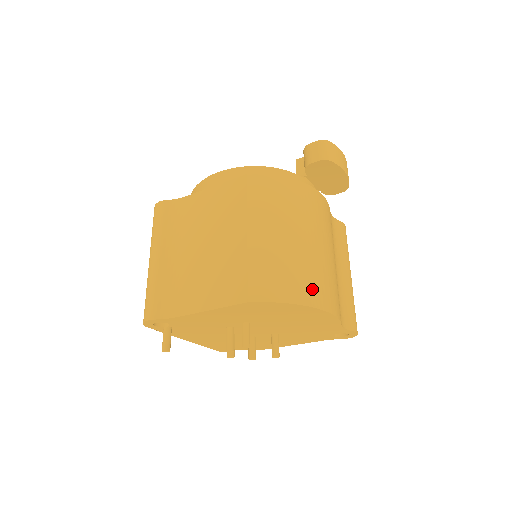
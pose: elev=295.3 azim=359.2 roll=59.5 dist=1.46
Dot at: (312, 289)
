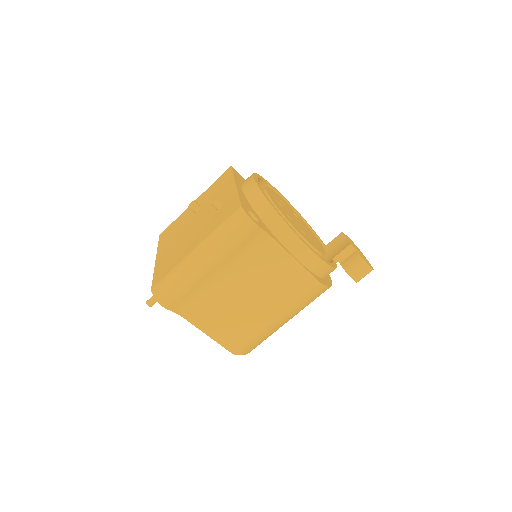
Dot at: occluded
